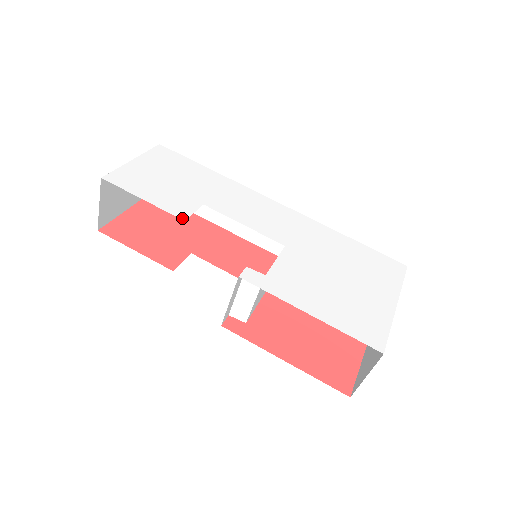
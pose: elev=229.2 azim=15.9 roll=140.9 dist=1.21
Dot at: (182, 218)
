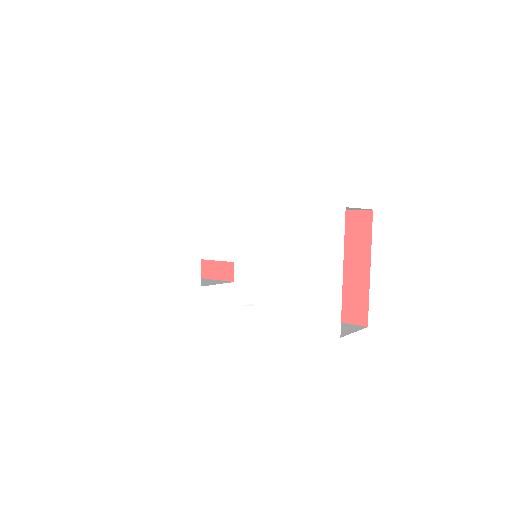
Dot at: (198, 285)
